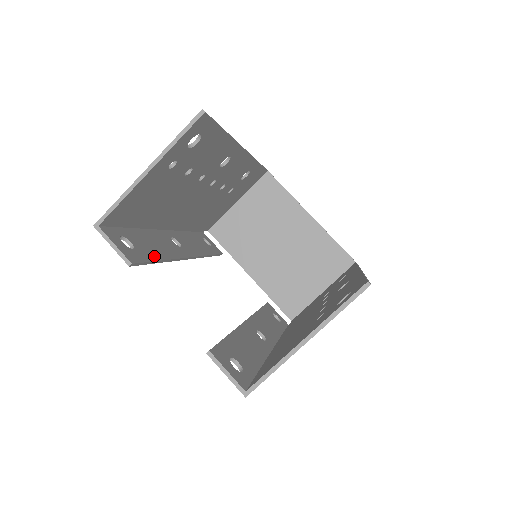
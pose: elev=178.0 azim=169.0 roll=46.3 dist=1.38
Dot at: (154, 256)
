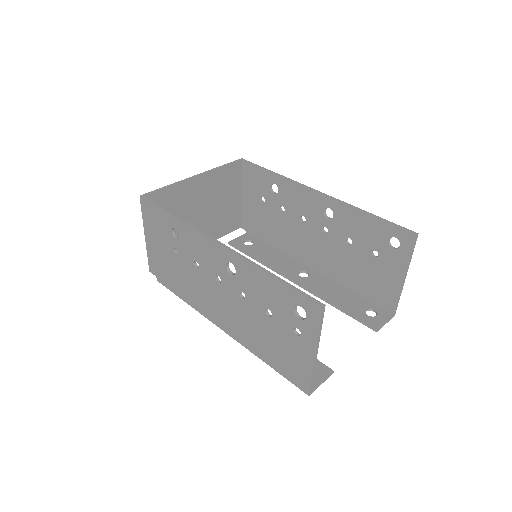
Dot at: occluded
